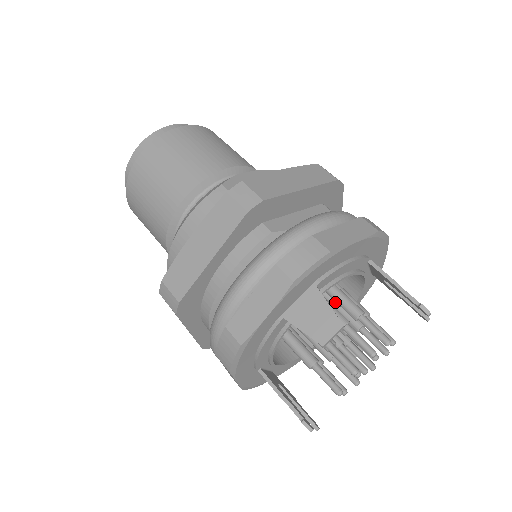
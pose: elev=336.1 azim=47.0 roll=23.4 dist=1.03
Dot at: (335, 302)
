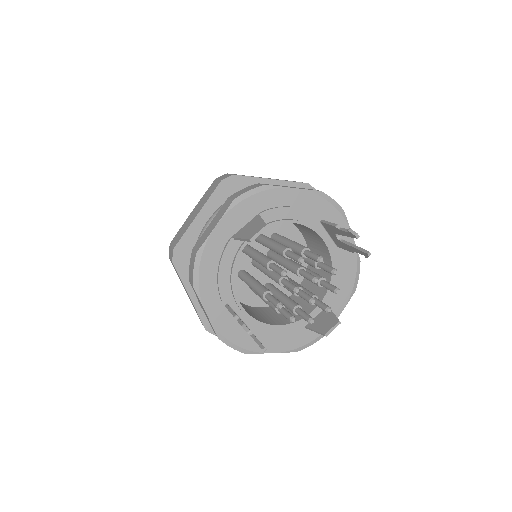
Dot at: (306, 270)
